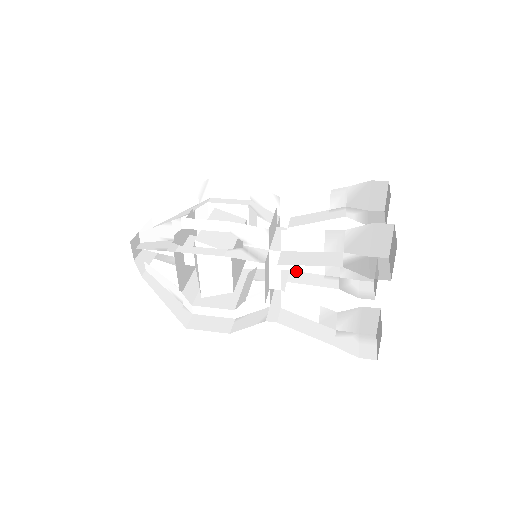
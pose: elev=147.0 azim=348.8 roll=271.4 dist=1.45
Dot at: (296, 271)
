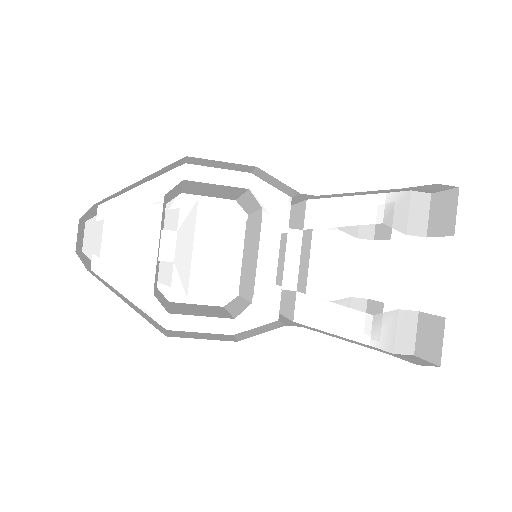
Dot at: occluded
